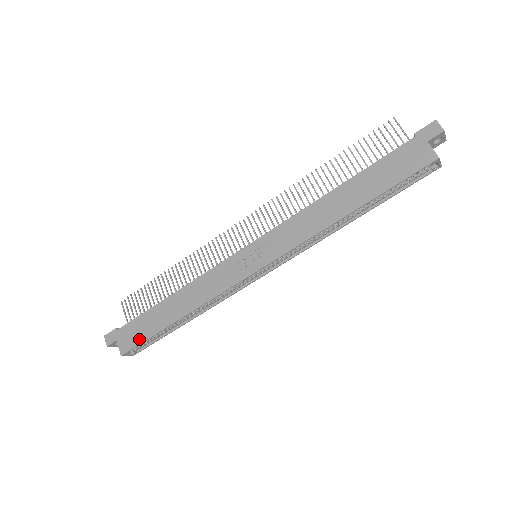
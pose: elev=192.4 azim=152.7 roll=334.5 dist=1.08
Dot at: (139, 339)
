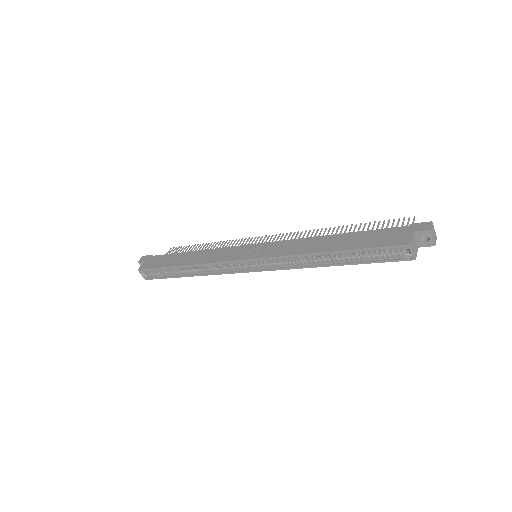
Dot at: (154, 266)
